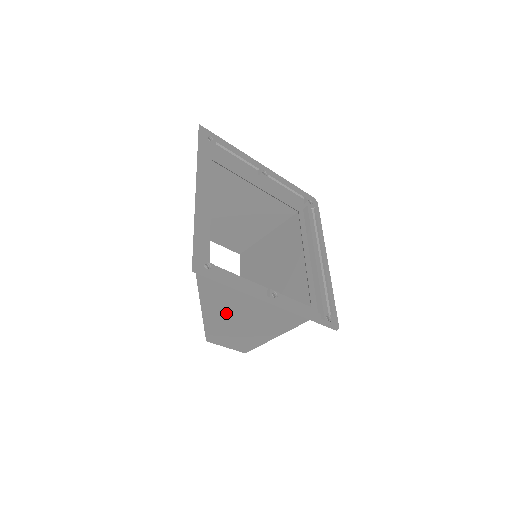
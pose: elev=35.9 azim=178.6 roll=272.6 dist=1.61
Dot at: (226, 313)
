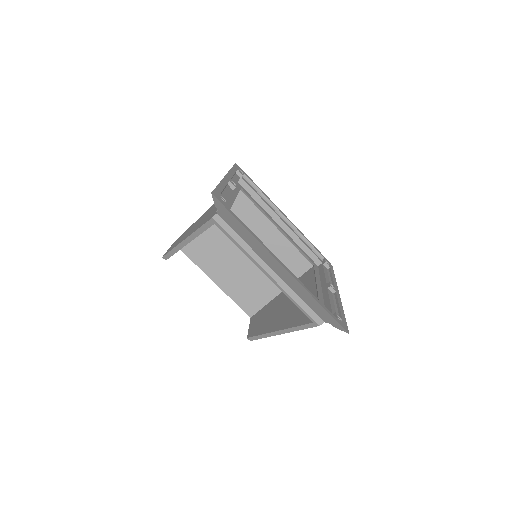
Dot at: occluded
